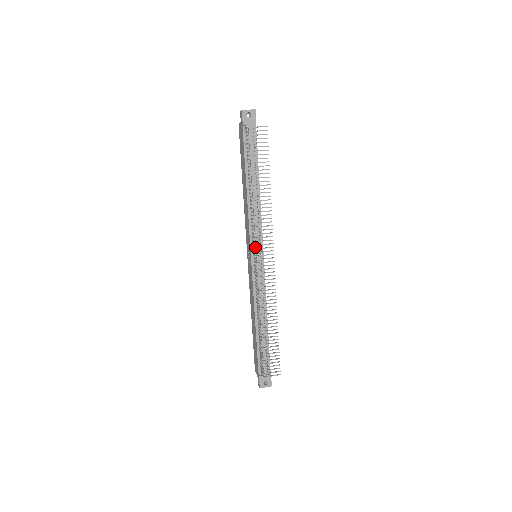
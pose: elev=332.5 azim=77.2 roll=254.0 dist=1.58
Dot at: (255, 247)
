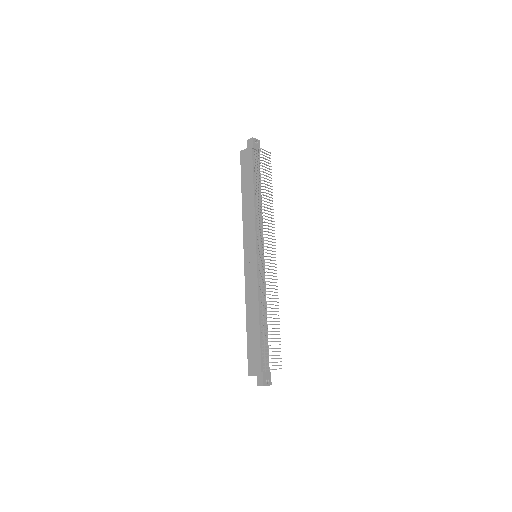
Dot at: (259, 246)
